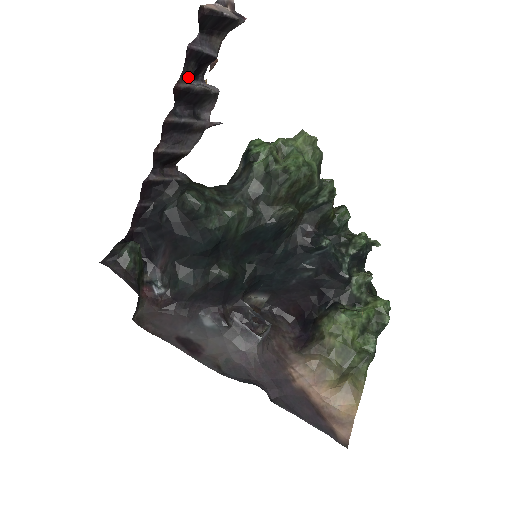
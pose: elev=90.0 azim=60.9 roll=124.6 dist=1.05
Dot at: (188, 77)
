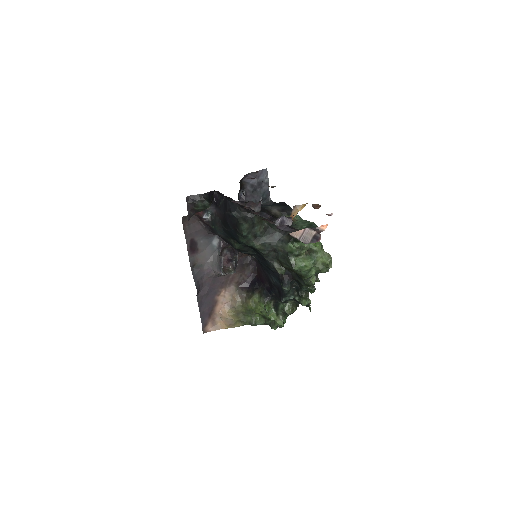
Dot at: (273, 222)
